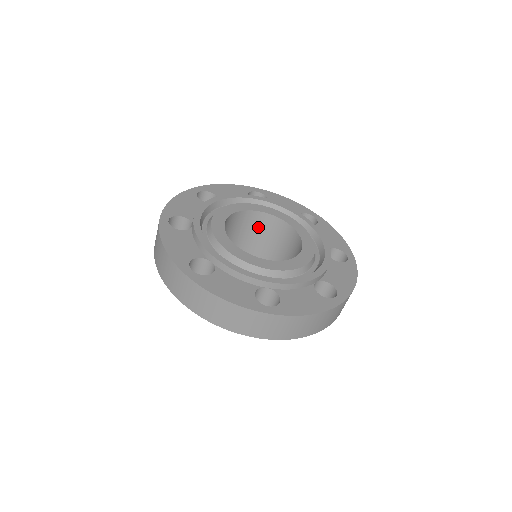
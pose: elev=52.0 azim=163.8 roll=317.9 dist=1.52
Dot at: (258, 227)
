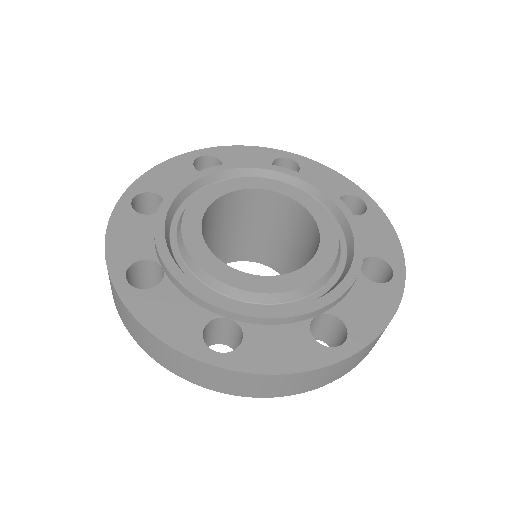
Dot at: (273, 212)
